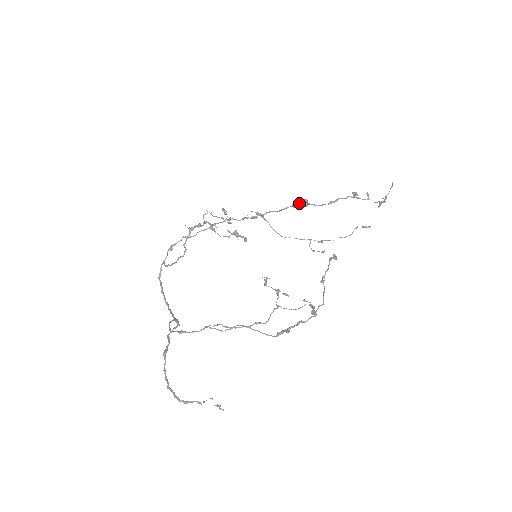
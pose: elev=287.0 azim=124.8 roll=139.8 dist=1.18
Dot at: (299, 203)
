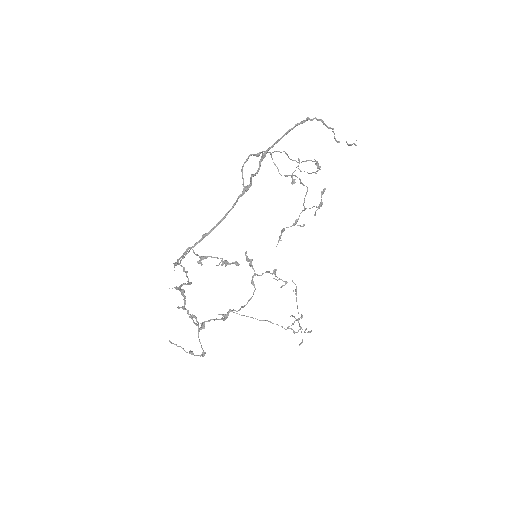
Dot at: (248, 259)
